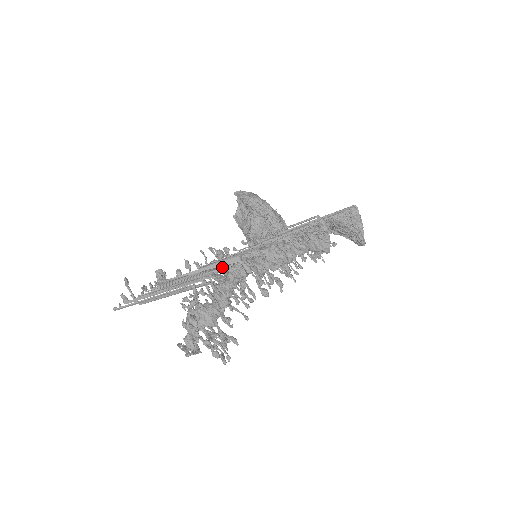
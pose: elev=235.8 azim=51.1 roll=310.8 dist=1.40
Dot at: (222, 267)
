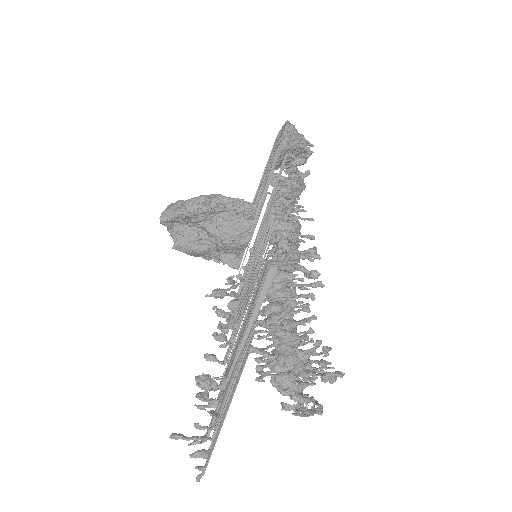
Dot at: occluded
